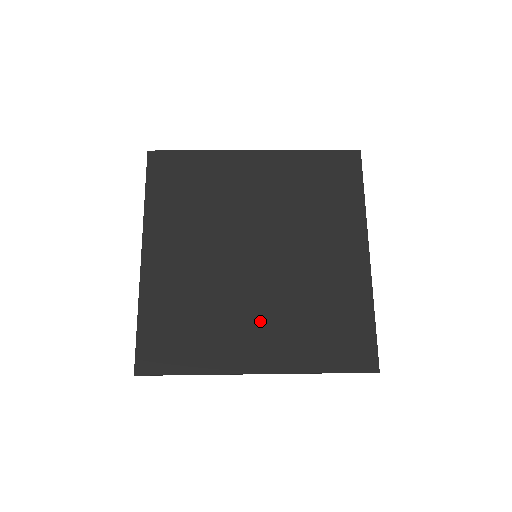
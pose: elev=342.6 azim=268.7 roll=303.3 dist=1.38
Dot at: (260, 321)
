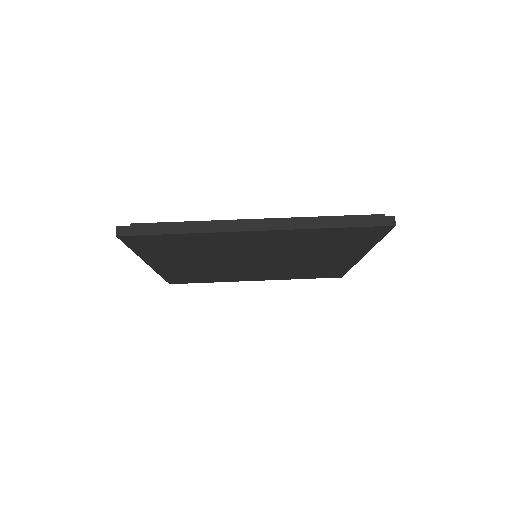
Dot at: (258, 274)
